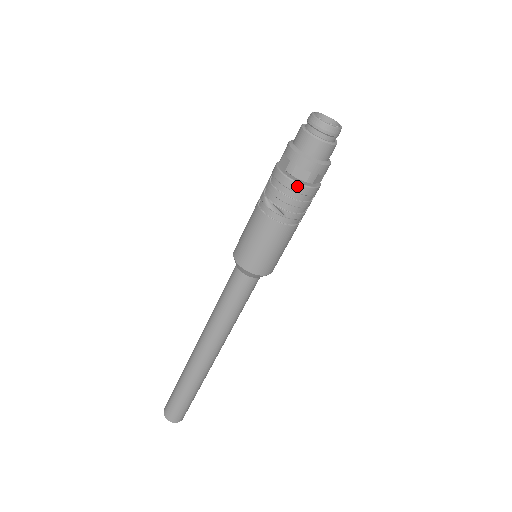
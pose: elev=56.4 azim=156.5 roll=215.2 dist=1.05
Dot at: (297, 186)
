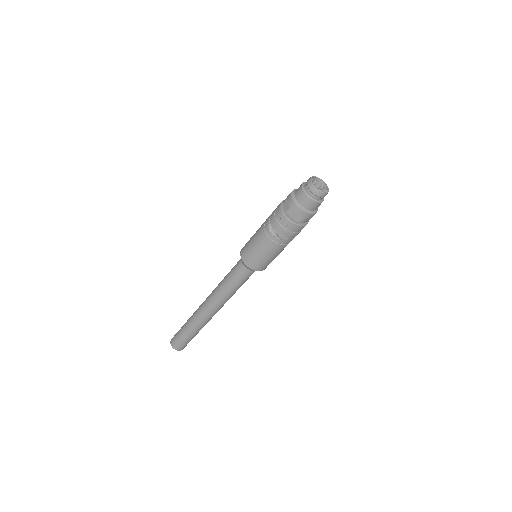
Dot at: (292, 224)
